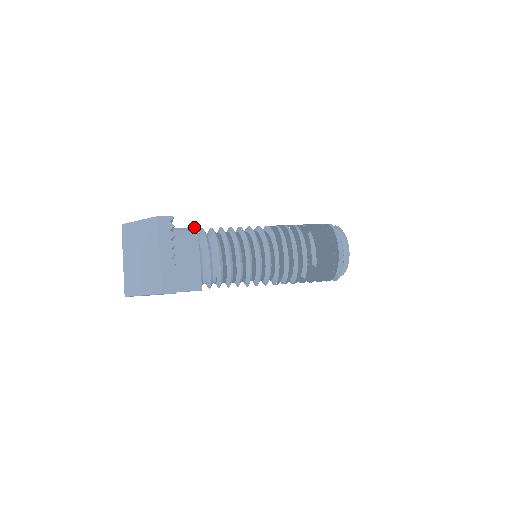
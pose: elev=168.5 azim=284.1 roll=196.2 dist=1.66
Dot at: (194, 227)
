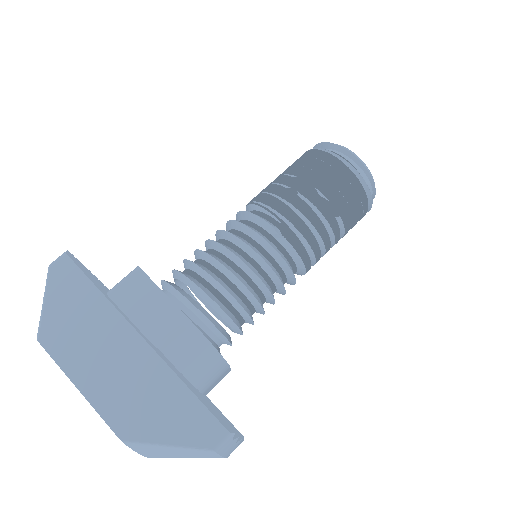
Dot at: (192, 324)
